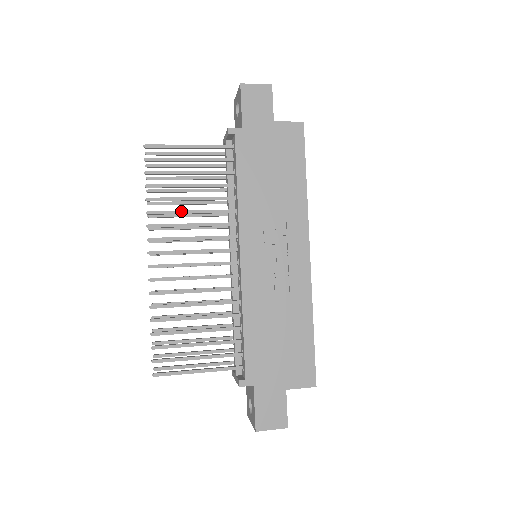
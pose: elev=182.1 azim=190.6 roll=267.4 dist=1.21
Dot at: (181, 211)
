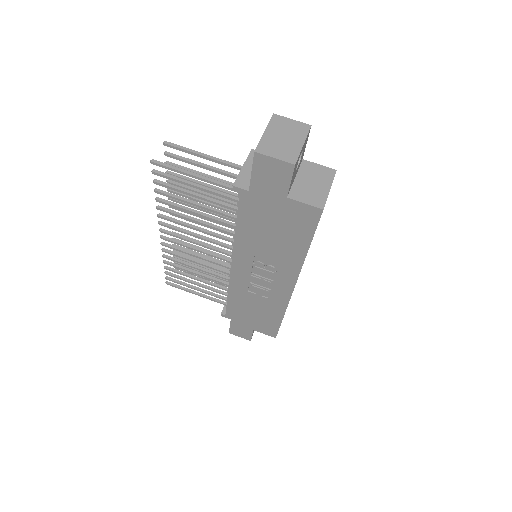
Dot at: (186, 218)
